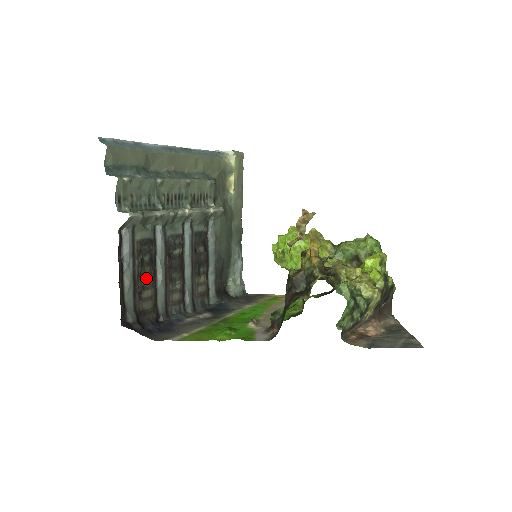
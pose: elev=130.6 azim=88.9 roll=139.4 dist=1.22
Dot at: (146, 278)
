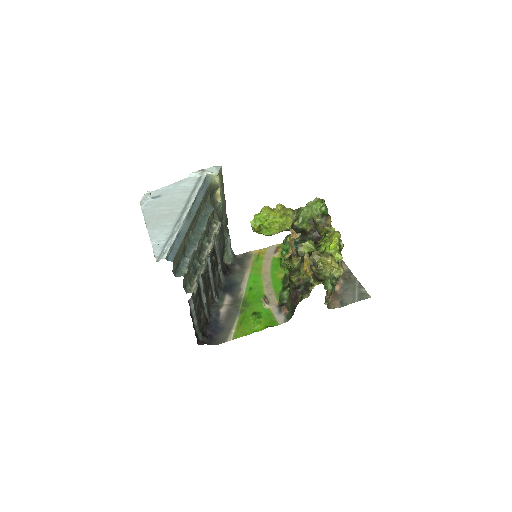
Dot at: (200, 308)
